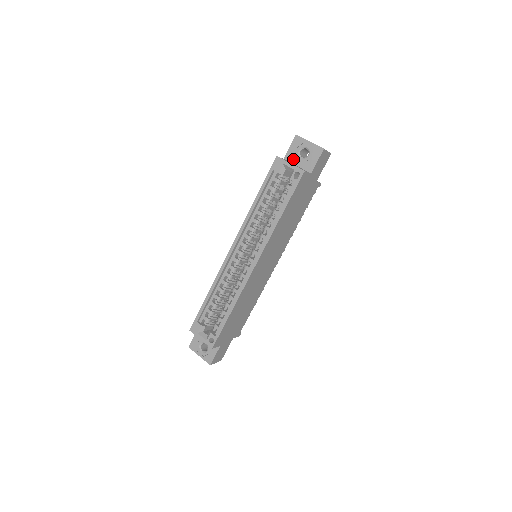
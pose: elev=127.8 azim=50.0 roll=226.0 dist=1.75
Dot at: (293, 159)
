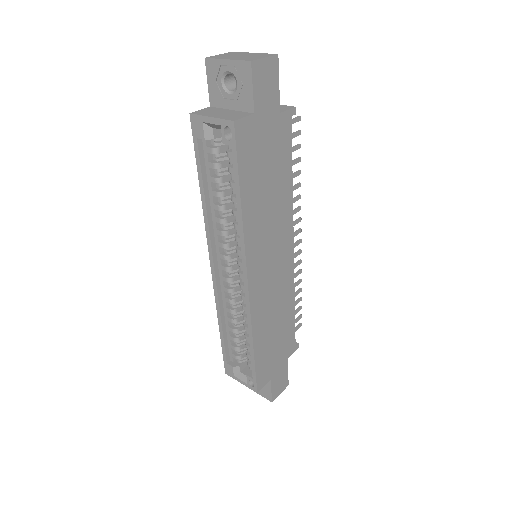
Dot at: (221, 101)
